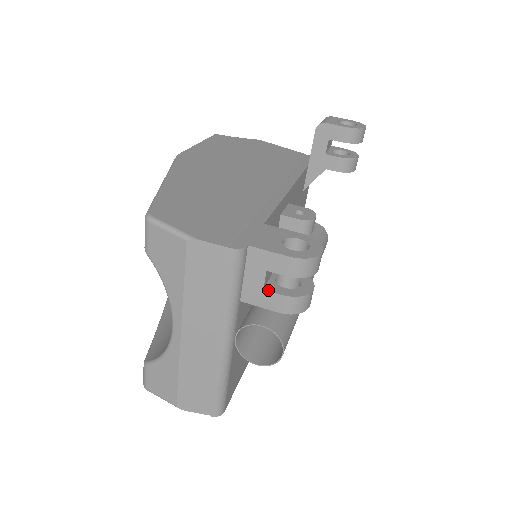
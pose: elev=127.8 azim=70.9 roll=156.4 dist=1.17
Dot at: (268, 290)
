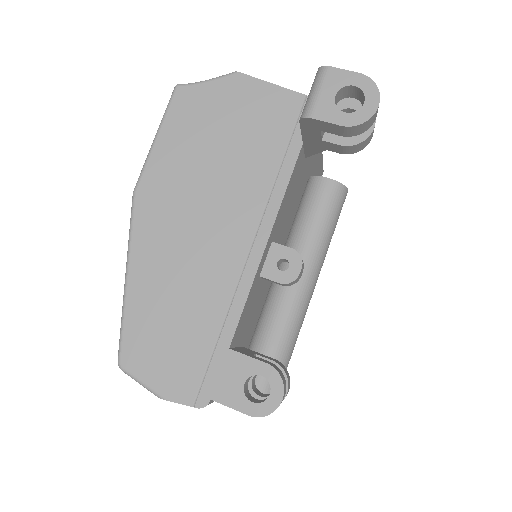
Dot at: occluded
